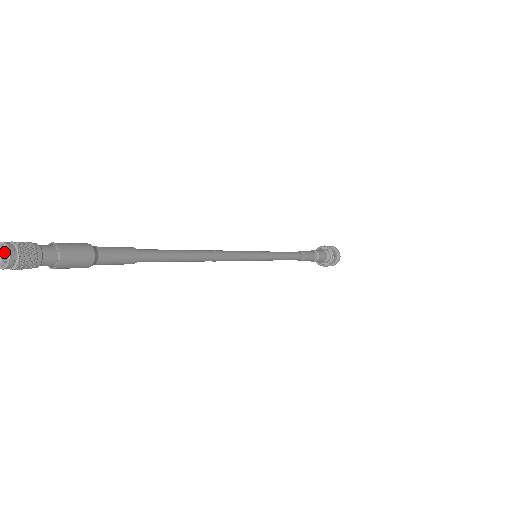
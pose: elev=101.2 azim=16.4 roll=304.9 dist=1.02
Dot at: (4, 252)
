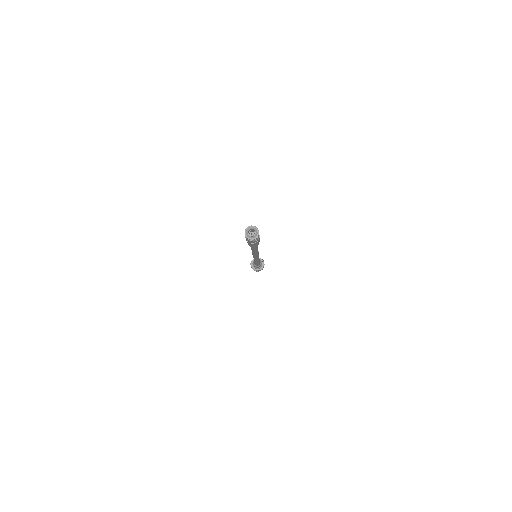
Dot at: (252, 230)
